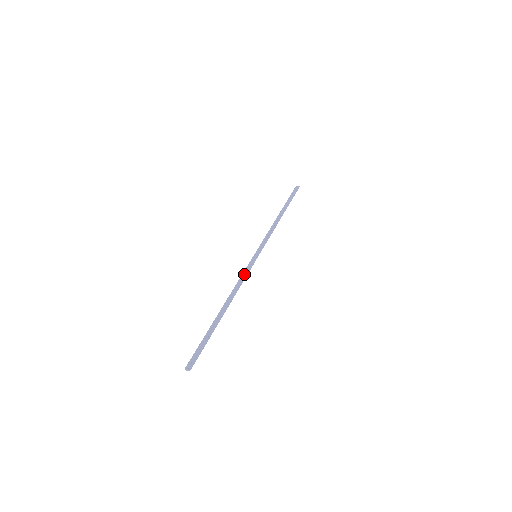
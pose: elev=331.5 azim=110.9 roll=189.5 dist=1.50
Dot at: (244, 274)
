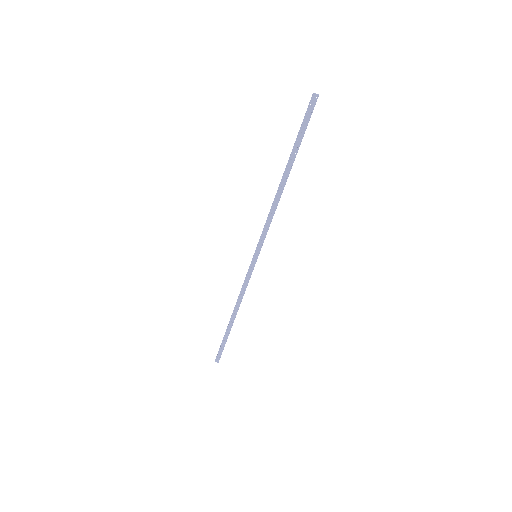
Dot at: (265, 227)
